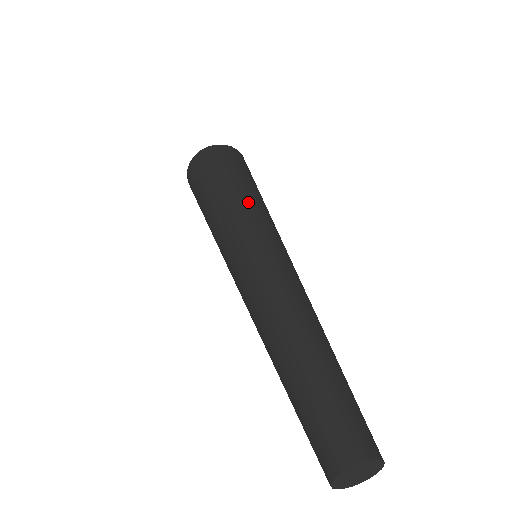
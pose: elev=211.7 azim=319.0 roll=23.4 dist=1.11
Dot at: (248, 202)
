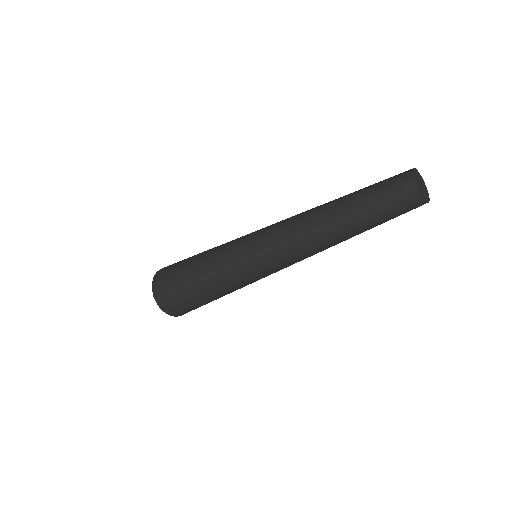
Dot at: occluded
